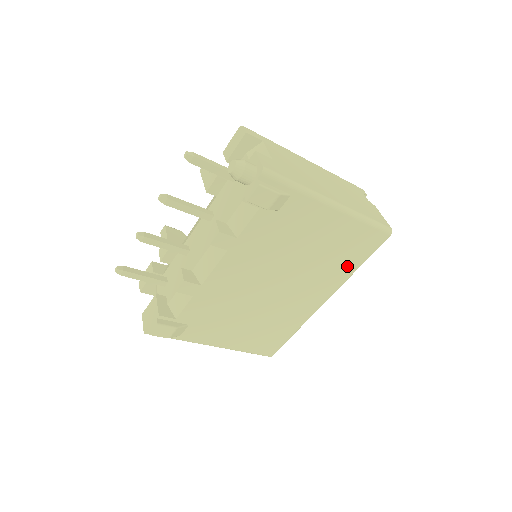
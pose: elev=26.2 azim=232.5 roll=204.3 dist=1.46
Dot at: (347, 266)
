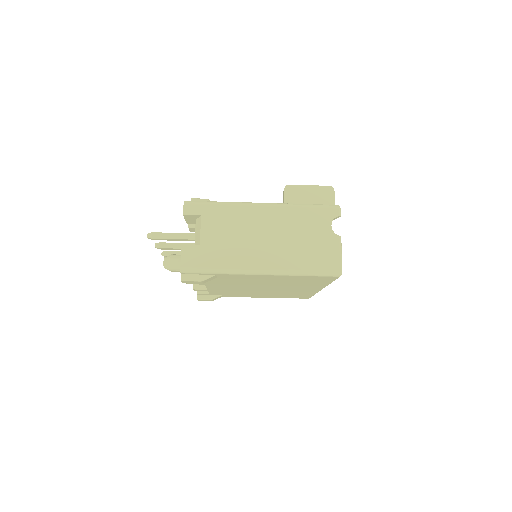
Dot at: (317, 283)
